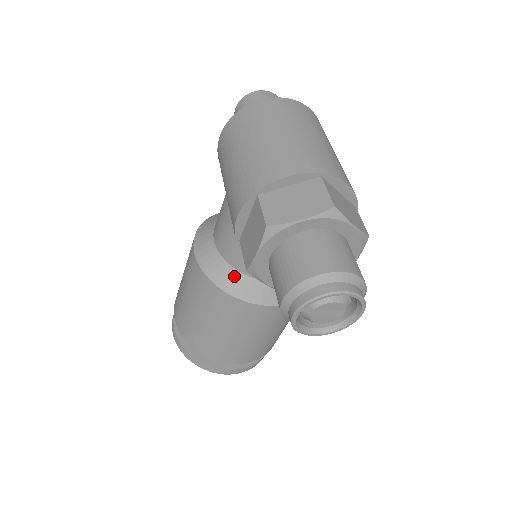
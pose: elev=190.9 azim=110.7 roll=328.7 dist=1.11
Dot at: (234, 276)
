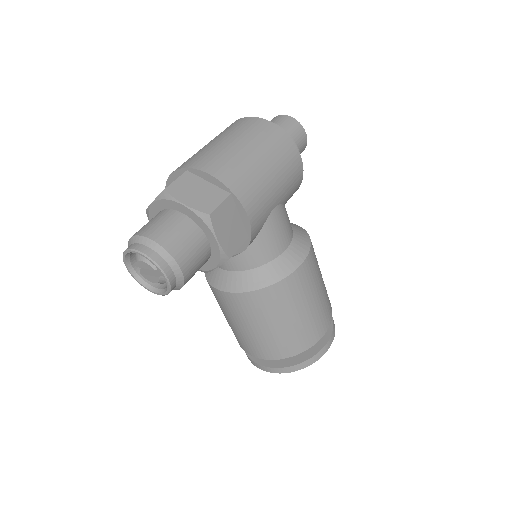
Dot at: occluded
